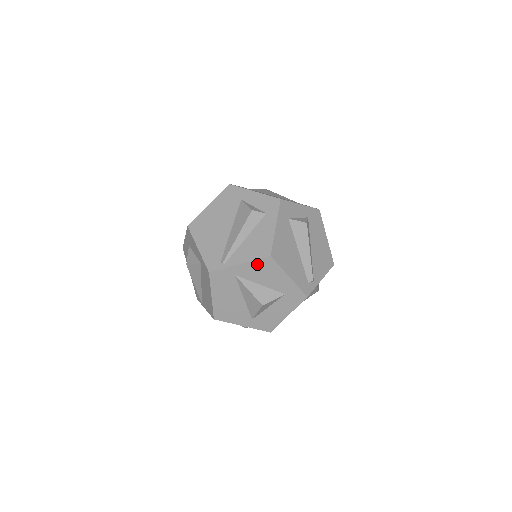
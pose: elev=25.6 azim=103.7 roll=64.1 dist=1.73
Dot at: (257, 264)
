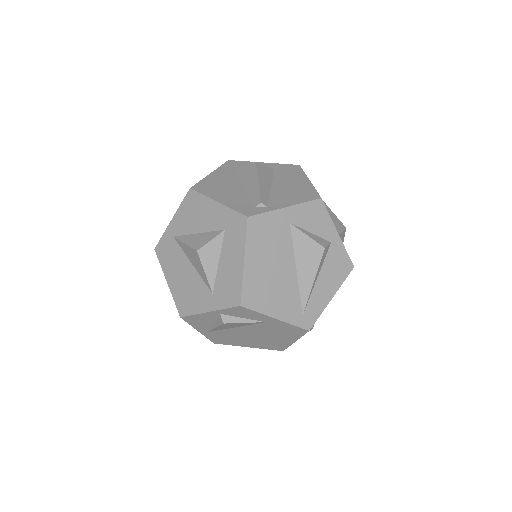
Dot at: (184, 208)
